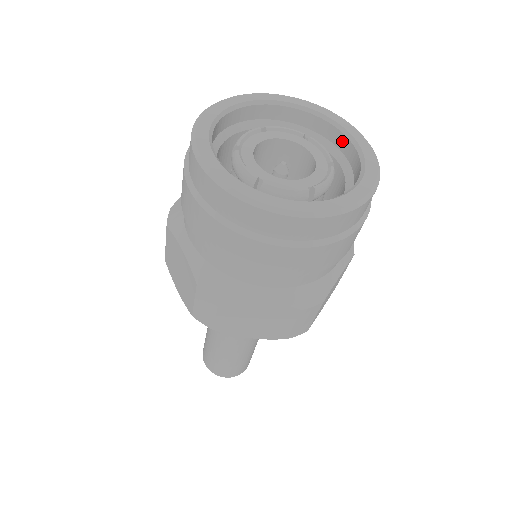
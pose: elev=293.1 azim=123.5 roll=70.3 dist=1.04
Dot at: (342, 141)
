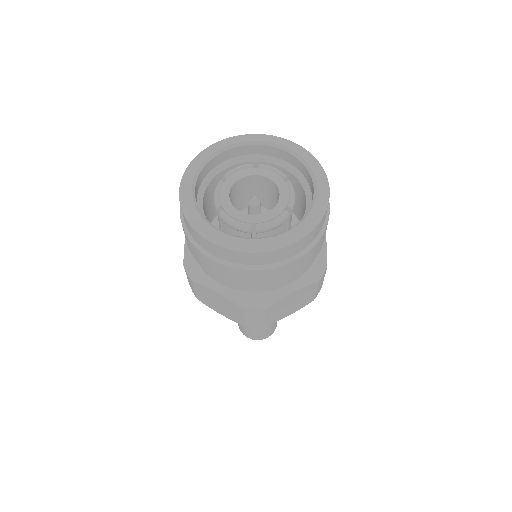
Dot at: (280, 153)
